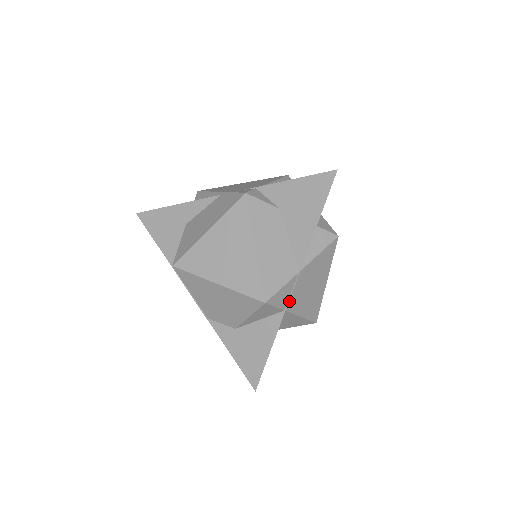
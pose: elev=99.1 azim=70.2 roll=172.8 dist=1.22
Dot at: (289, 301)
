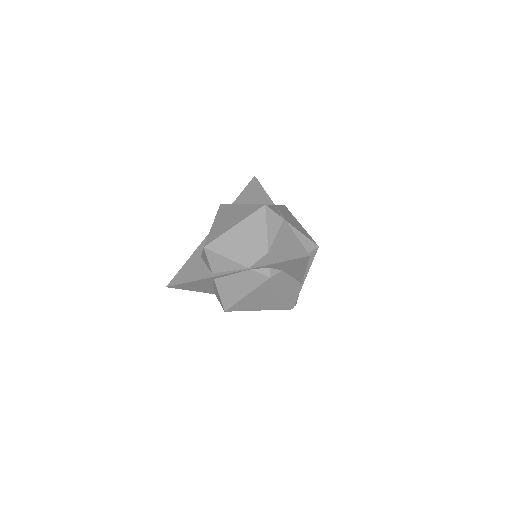
Dot at: (282, 216)
